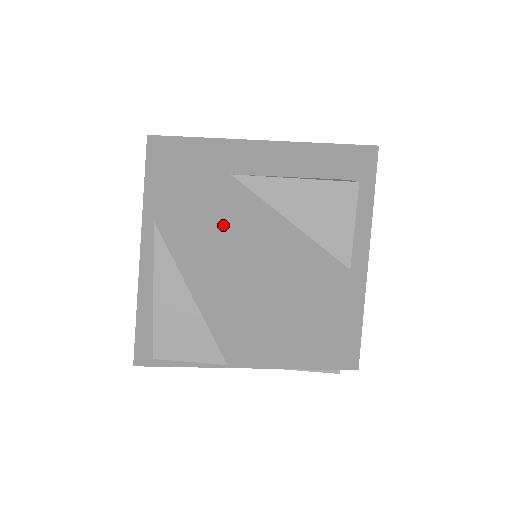
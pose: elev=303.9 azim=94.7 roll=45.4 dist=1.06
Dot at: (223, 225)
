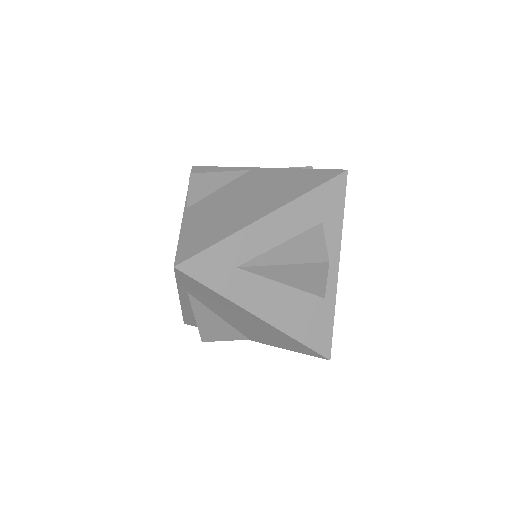
Dot at: (239, 307)
